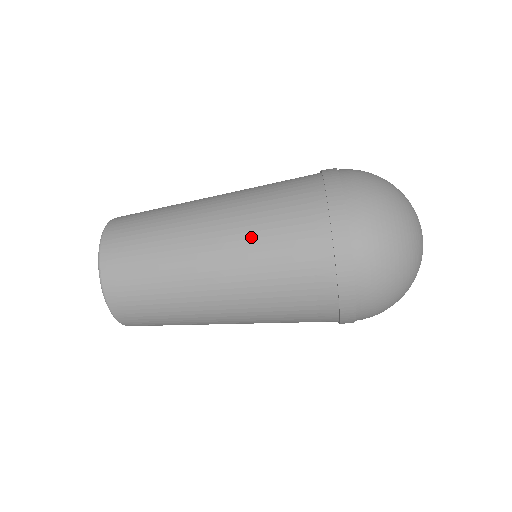
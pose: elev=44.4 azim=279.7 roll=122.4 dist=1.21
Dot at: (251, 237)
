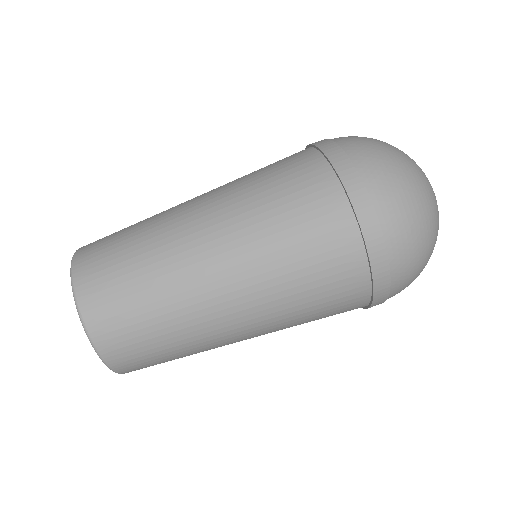
Dot at: (262, 236)
